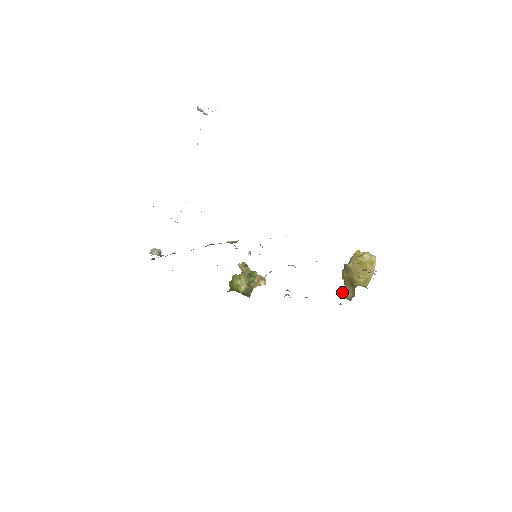
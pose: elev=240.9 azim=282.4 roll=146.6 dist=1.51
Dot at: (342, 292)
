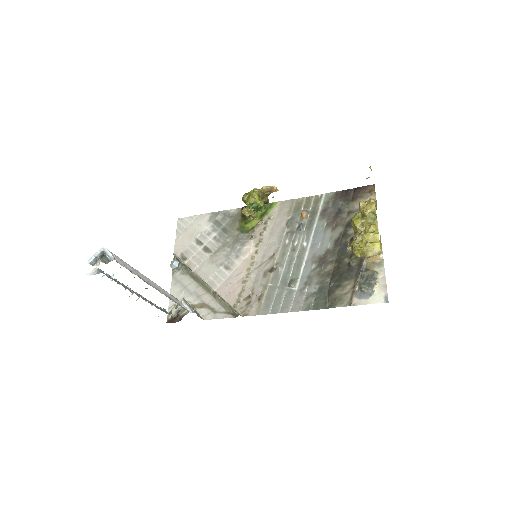
Dot at: occluded
